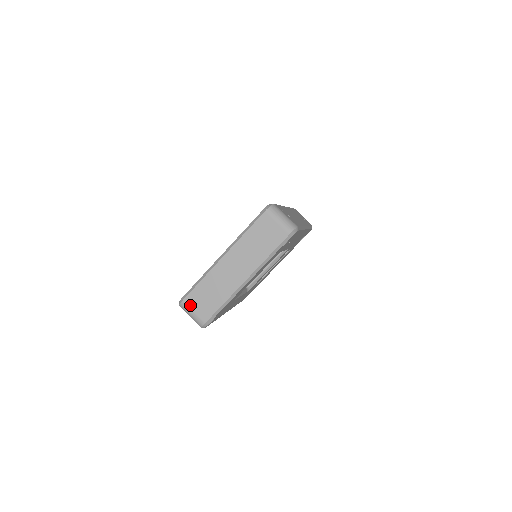
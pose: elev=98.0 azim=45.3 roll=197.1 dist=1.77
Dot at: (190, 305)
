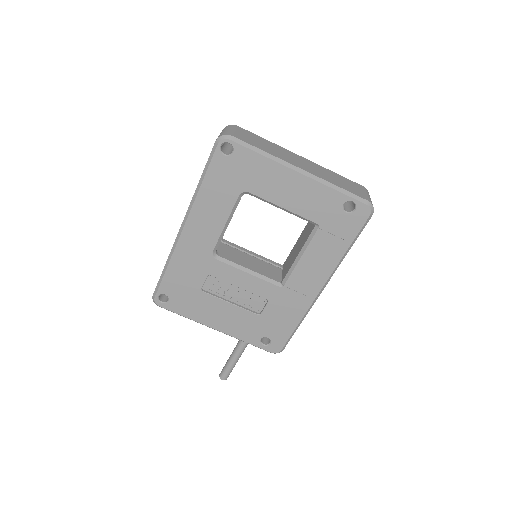
Dot at: (238, 129)
